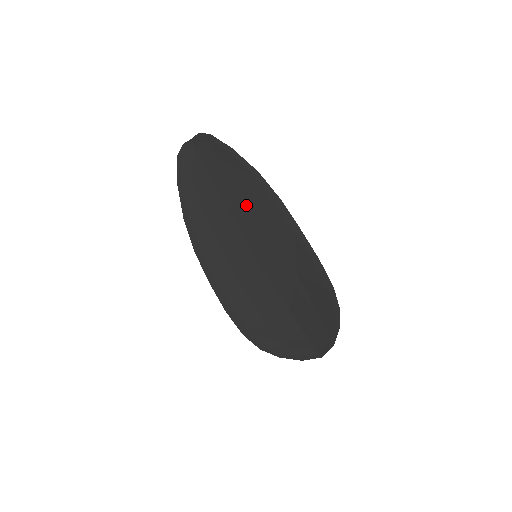
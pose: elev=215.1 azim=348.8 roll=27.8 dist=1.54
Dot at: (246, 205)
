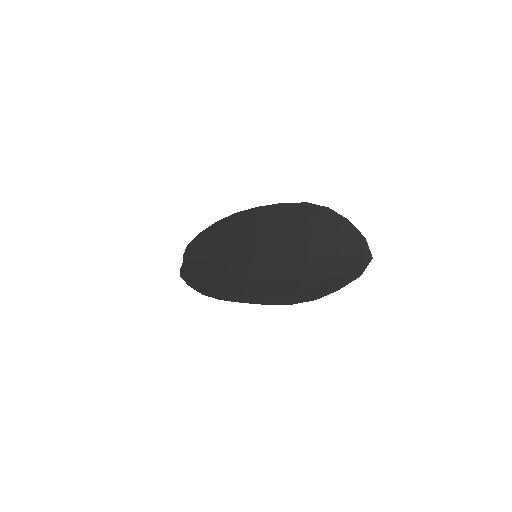
Dot at: (226, 242)
